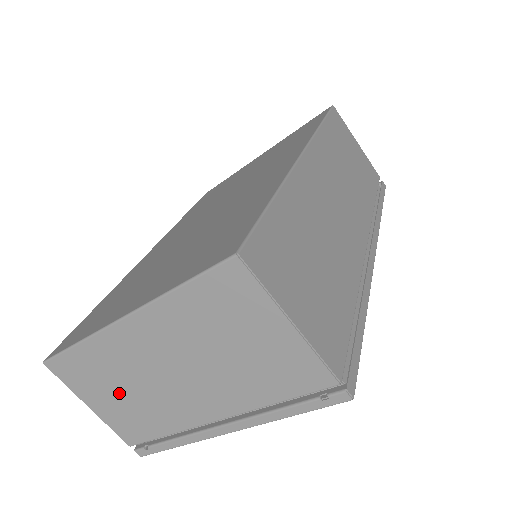
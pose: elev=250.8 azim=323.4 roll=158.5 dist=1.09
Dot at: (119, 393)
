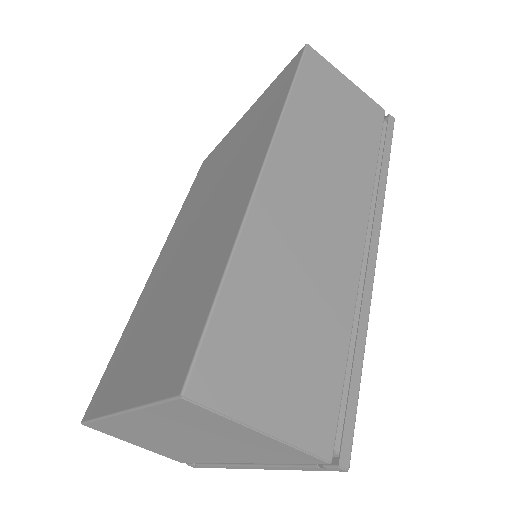
Dot at: (150, 443)
